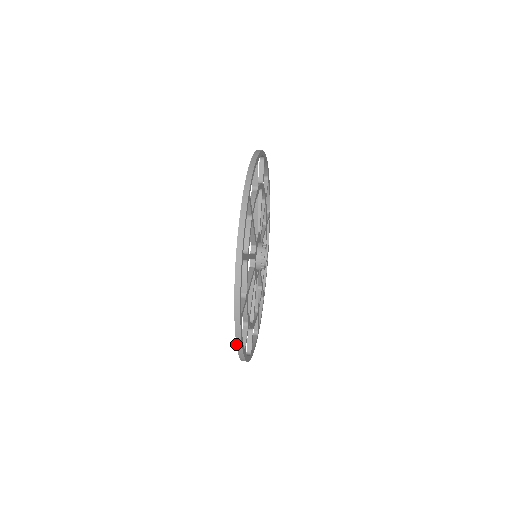
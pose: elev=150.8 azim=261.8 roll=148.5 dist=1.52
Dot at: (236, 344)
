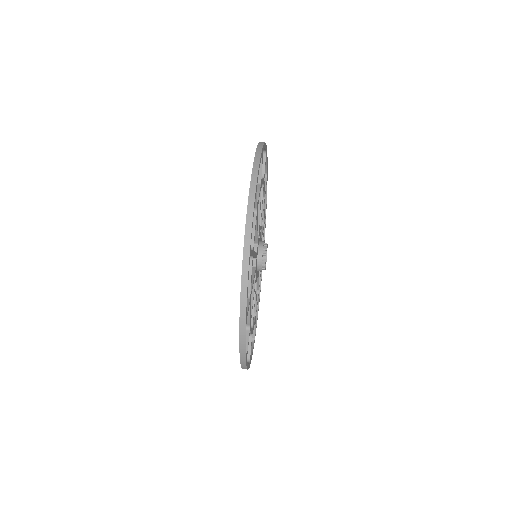
Dot at: (239, 349)
